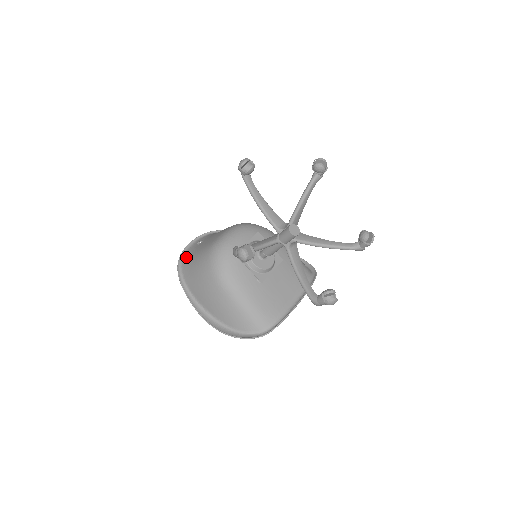
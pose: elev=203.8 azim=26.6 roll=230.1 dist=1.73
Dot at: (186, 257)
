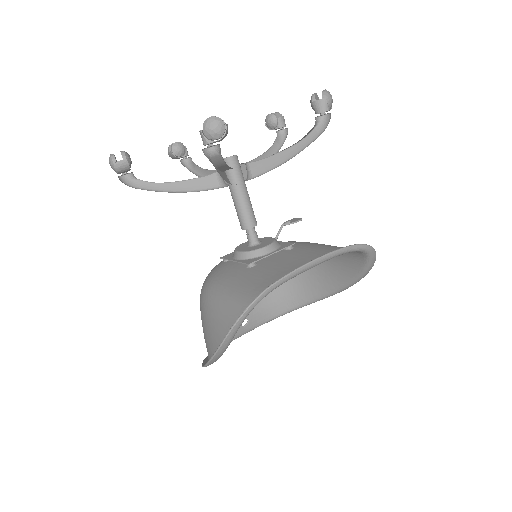
Dot at: occluded
